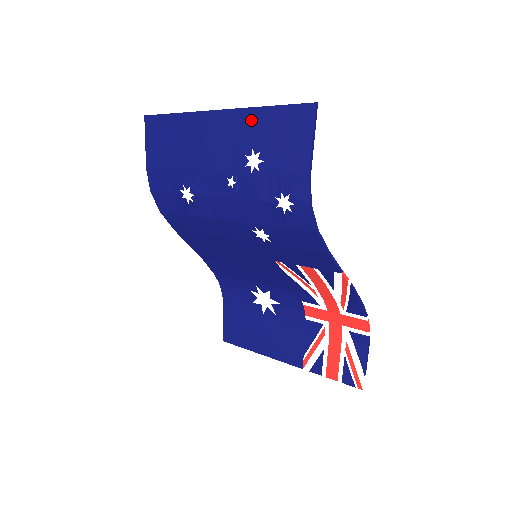
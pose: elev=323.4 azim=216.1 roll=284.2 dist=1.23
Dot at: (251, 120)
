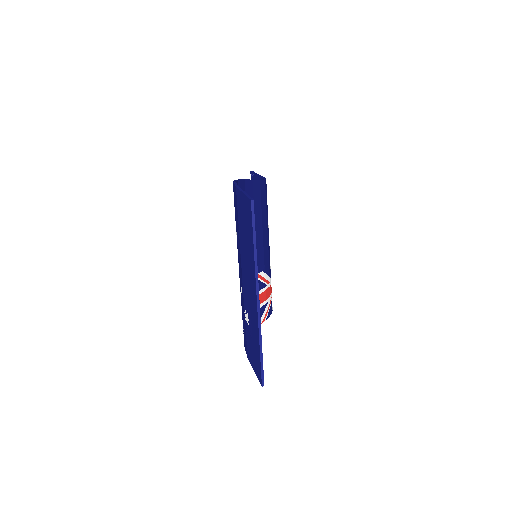
Dot at: (256, 330)
